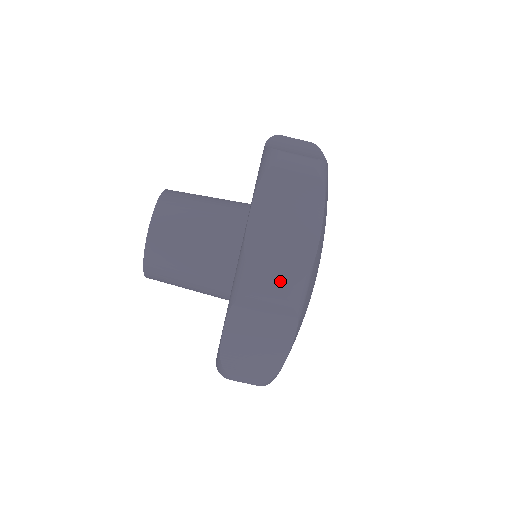
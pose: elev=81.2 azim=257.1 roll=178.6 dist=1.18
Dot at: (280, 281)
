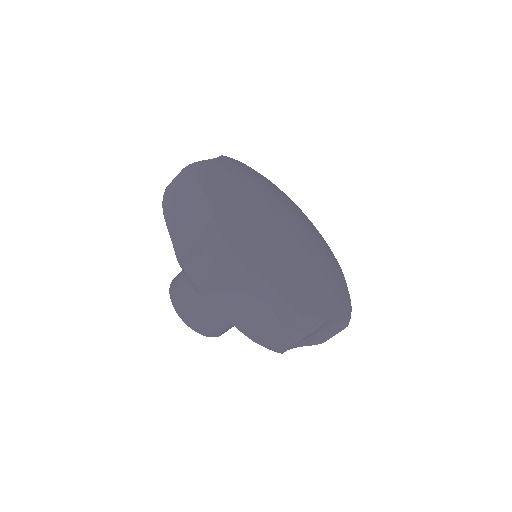
Dot at: (288, 337)
